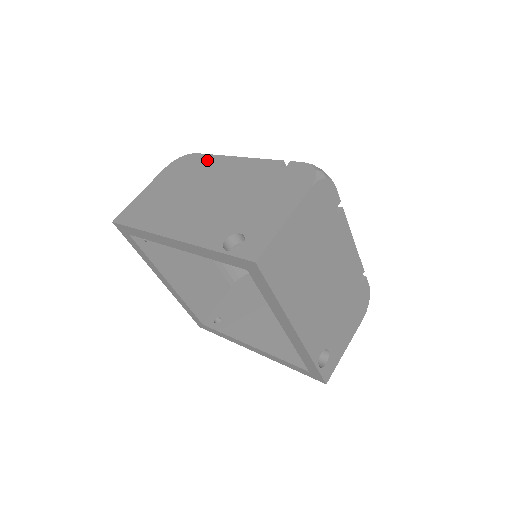
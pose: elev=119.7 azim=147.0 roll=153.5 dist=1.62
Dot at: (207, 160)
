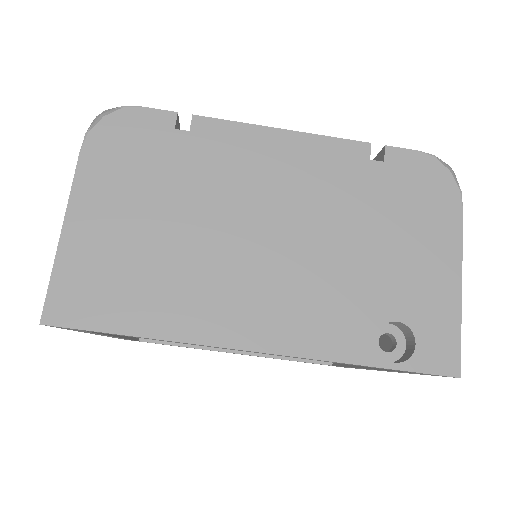
Dot at: occluded
